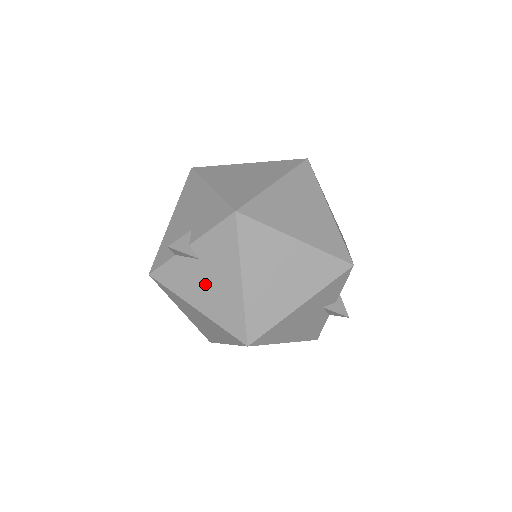
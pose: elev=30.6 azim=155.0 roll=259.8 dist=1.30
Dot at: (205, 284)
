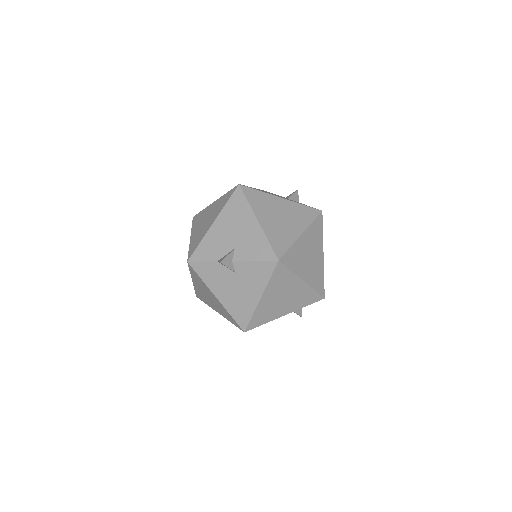
Dot at: (232, 288)
